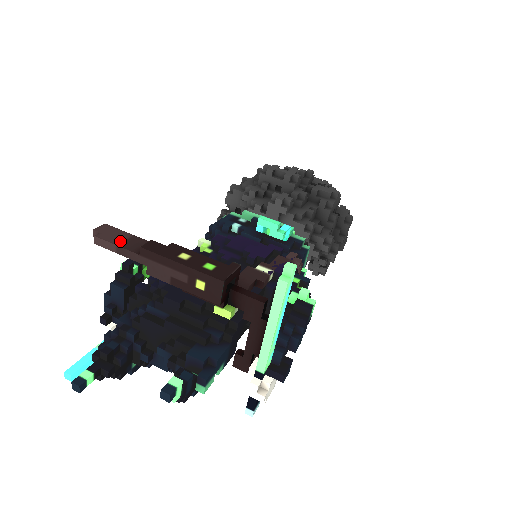
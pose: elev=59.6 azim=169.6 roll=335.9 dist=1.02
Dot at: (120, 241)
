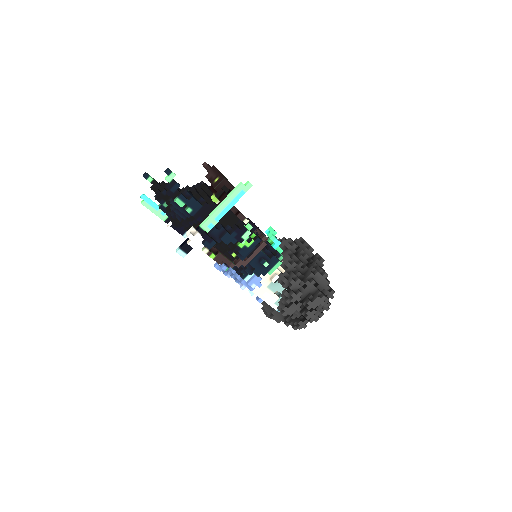
Dot at: (210, 167)
